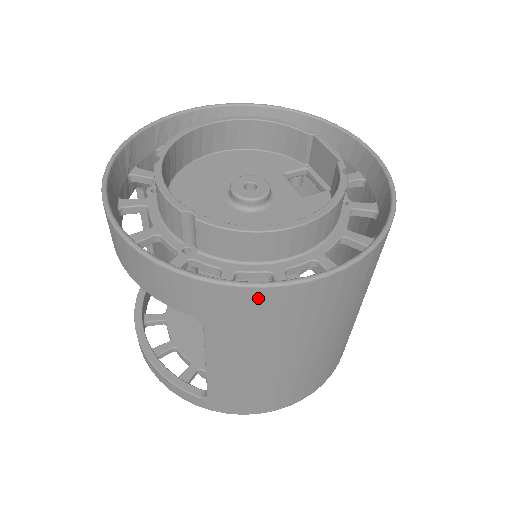
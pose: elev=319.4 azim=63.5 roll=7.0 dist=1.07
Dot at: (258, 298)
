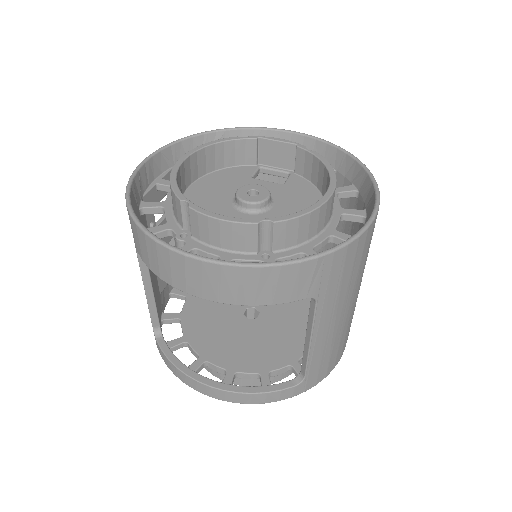
Dot at: (355, 248)
